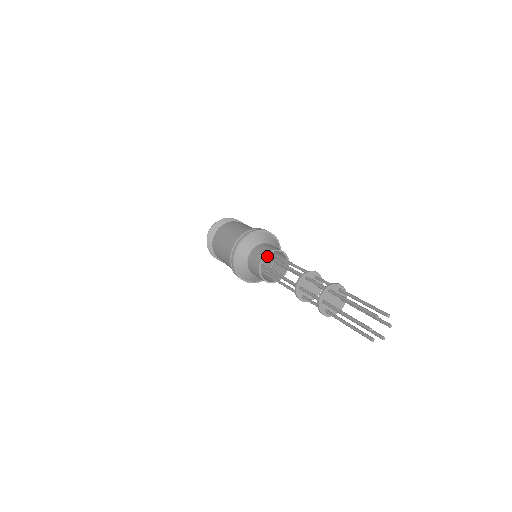
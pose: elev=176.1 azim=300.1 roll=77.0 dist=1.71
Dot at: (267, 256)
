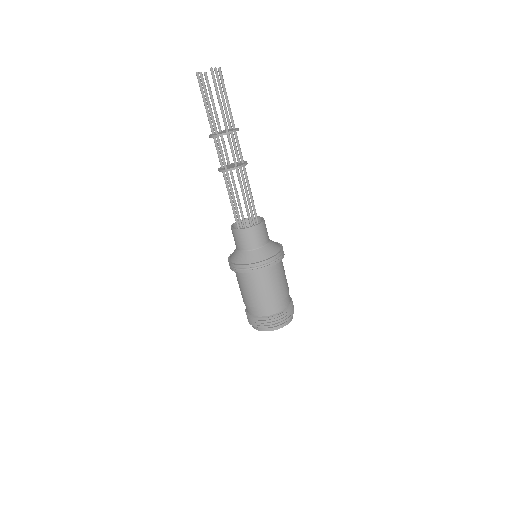
Dot at: (244, 226)
